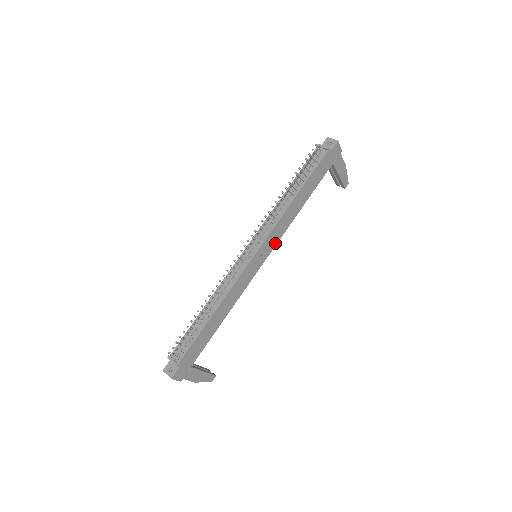
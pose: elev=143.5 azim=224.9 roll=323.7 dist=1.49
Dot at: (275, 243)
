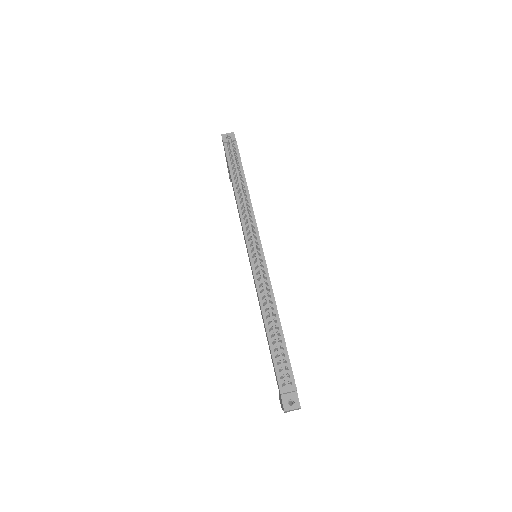
Dot at: occluded
